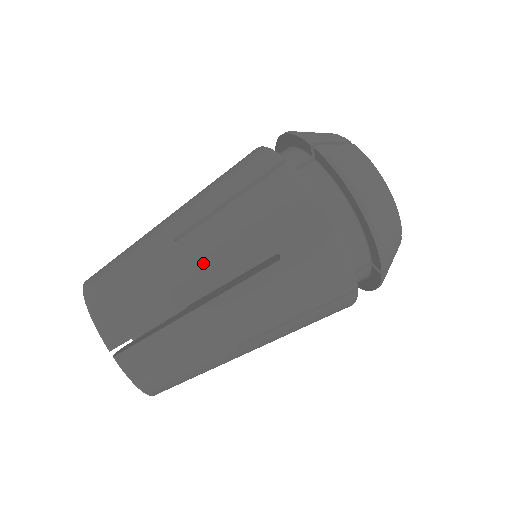
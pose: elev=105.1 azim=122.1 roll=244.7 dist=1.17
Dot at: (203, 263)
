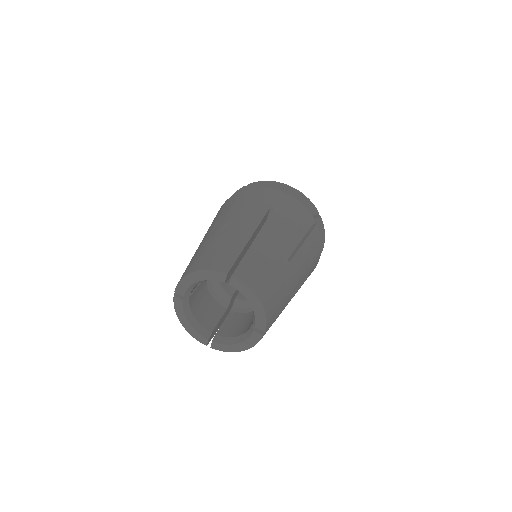
Dot at: (240, 224)
